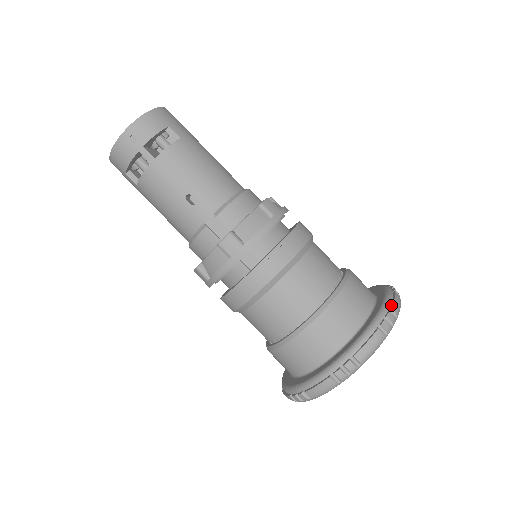
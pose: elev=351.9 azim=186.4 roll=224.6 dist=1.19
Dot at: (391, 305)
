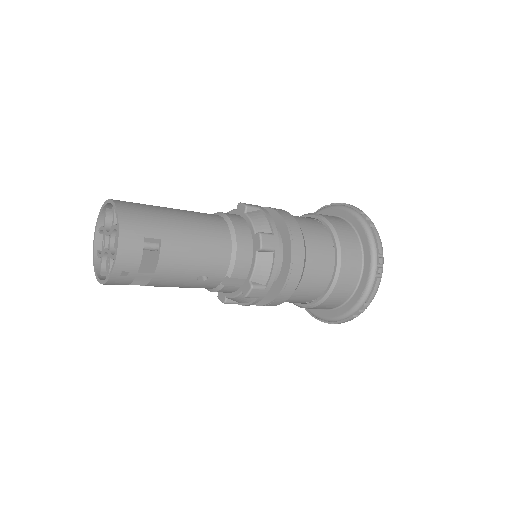
Dot at: (378, 250)
